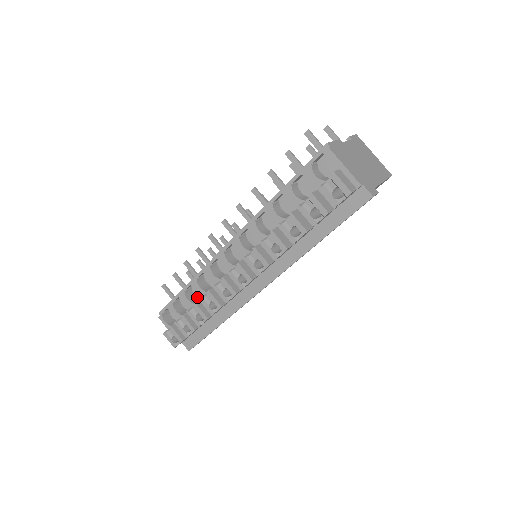
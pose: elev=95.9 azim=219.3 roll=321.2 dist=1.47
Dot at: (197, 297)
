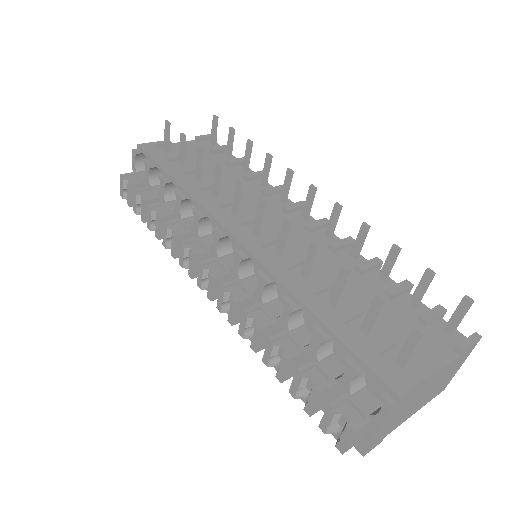
Dot at: occluded
